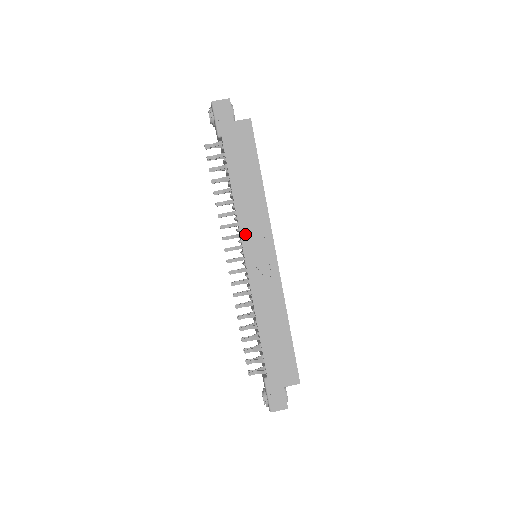
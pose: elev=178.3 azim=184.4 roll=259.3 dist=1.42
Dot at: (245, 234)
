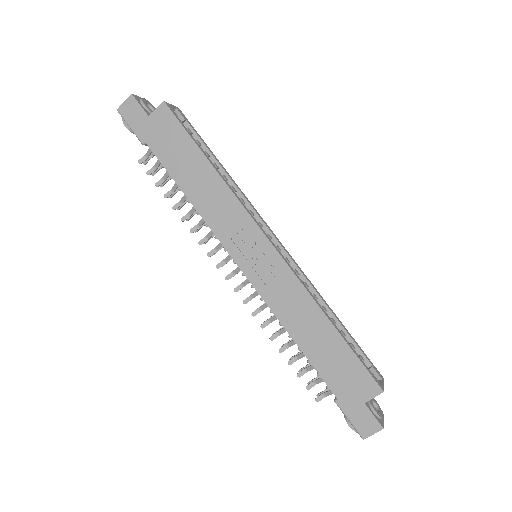
Dot at: (225, 239)
